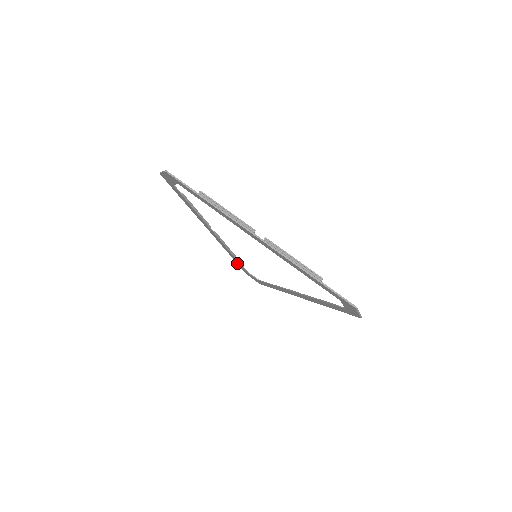
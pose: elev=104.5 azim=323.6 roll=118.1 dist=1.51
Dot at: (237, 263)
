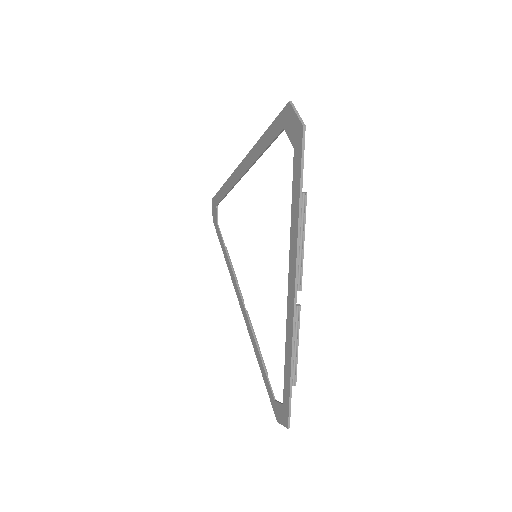
Dot at: (265, 384)
